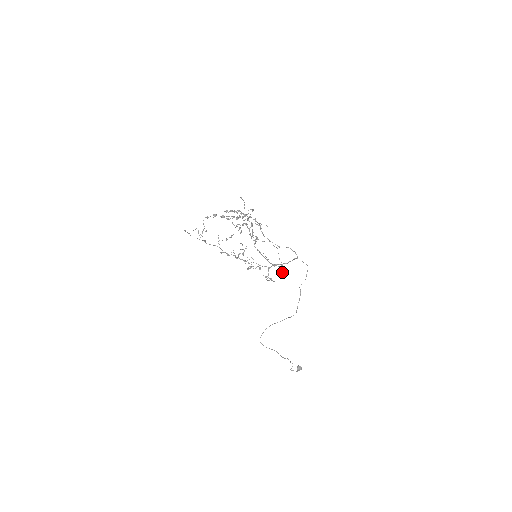
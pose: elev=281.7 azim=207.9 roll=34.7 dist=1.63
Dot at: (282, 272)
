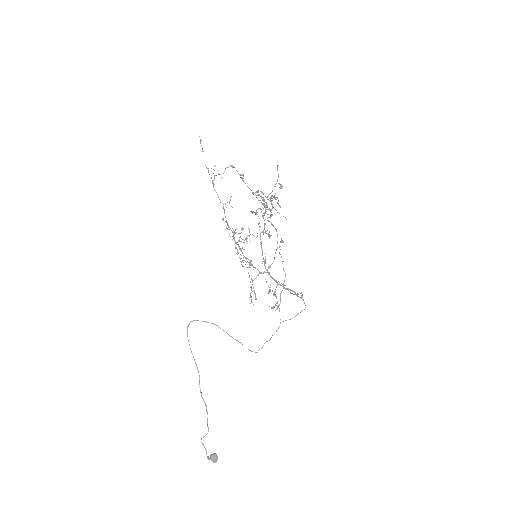
Dot at: occluded
